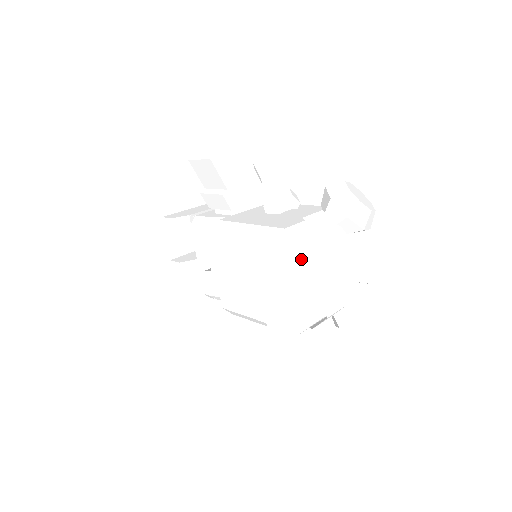
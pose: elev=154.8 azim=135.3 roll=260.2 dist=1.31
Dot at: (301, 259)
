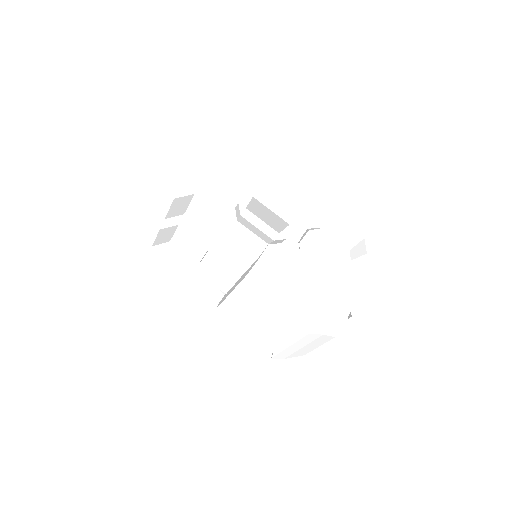
Dot at: occluded
